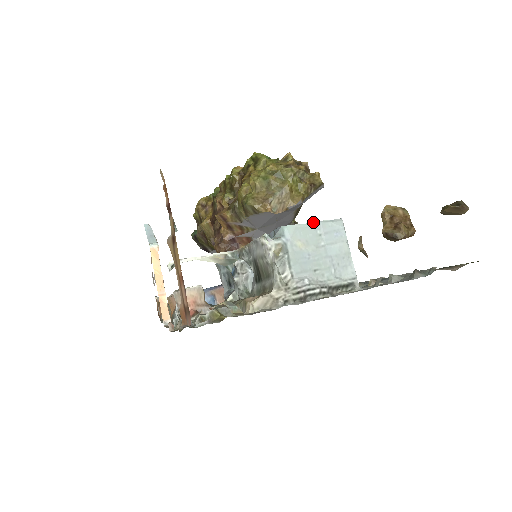
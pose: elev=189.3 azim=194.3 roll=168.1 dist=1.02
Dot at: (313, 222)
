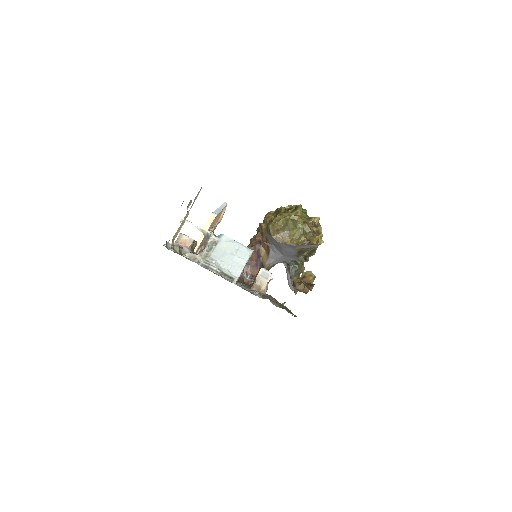
Dot at: (238, 242)
